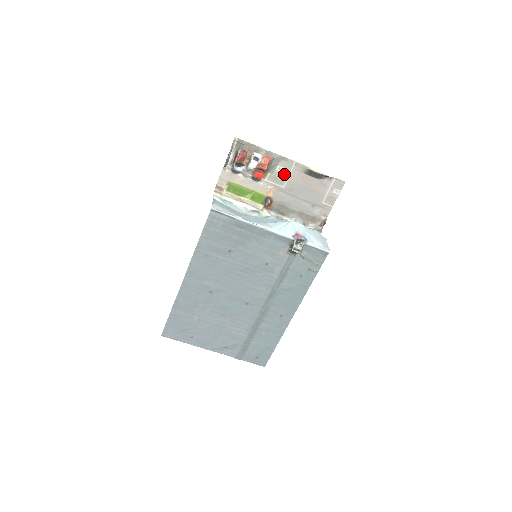
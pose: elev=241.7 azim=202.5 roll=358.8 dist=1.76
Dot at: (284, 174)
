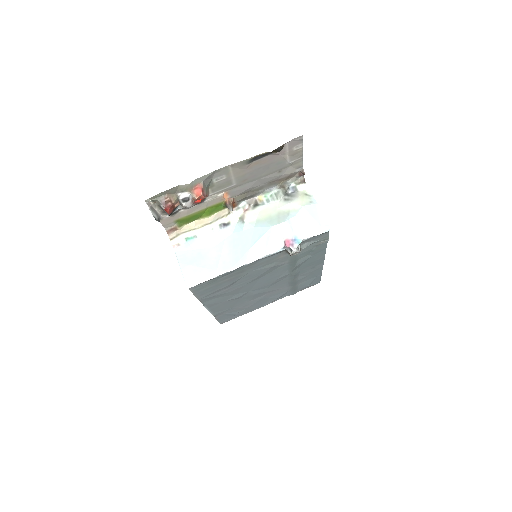
Dot at: (226, 179)
